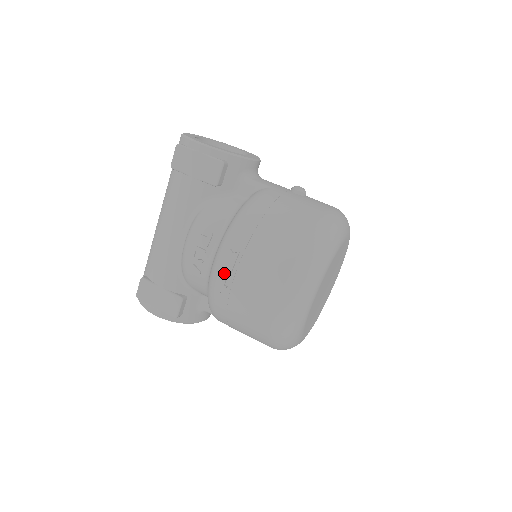
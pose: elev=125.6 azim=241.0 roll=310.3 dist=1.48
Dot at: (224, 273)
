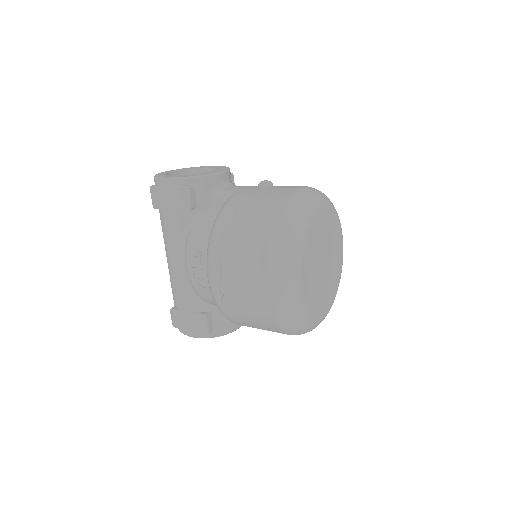
Dot at: (216, 283)
